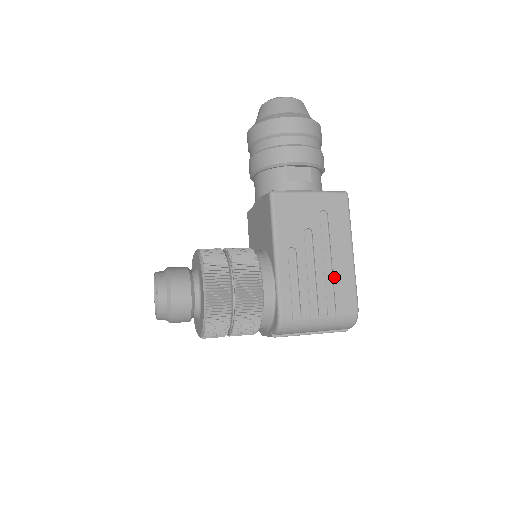
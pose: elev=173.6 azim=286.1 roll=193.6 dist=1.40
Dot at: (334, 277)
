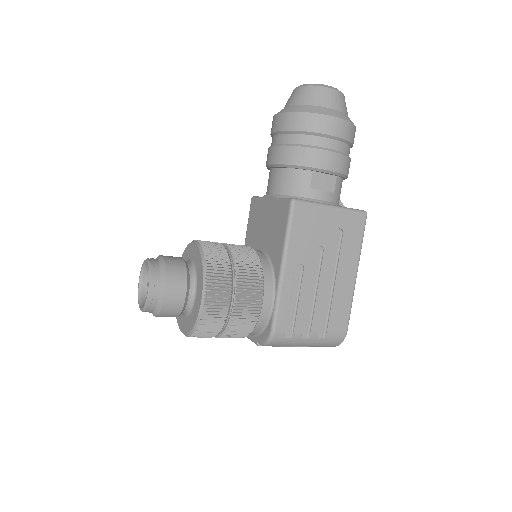
Dot at: (333, 299)
